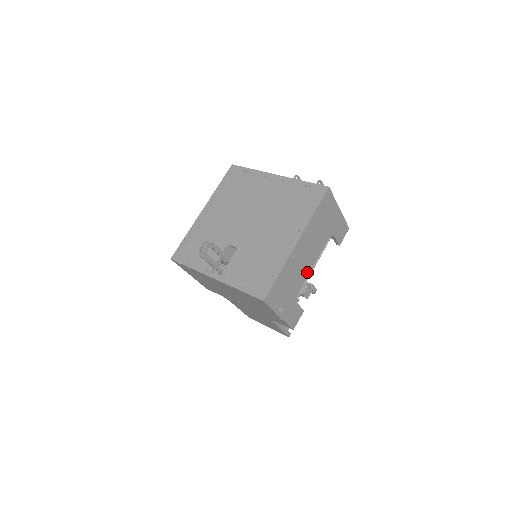
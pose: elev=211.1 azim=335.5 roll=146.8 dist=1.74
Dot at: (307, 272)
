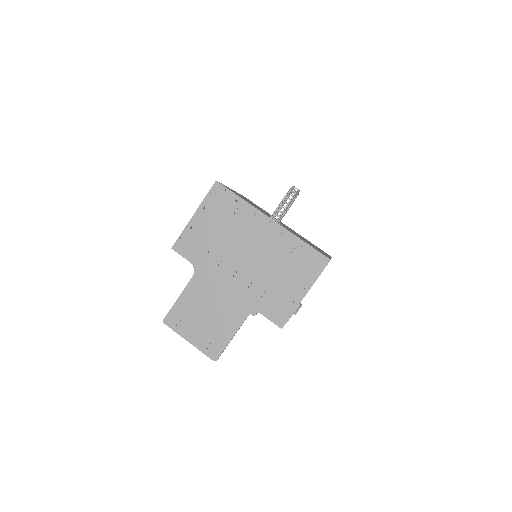
Dot at: occluded
